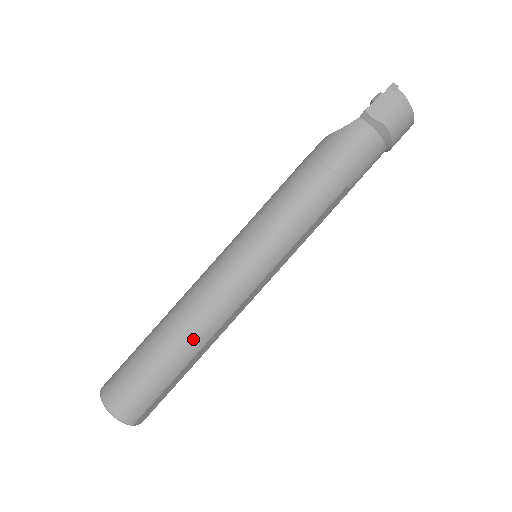
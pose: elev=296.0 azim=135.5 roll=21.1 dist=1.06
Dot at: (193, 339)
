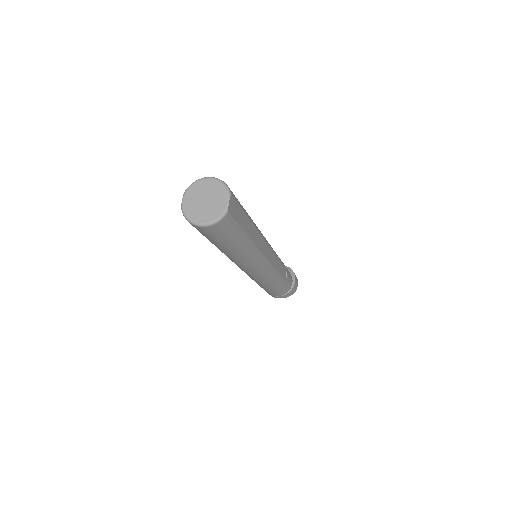
Dot at: occluded
